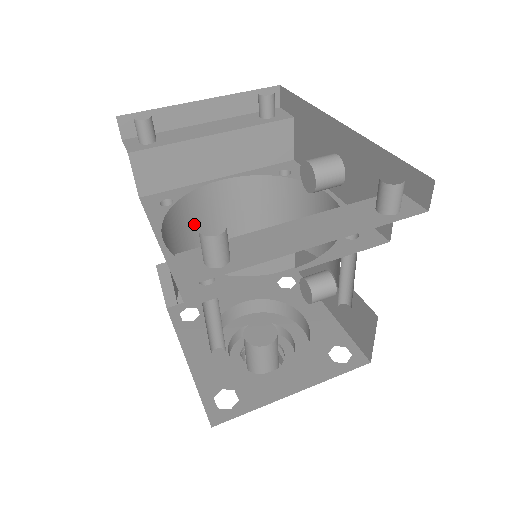
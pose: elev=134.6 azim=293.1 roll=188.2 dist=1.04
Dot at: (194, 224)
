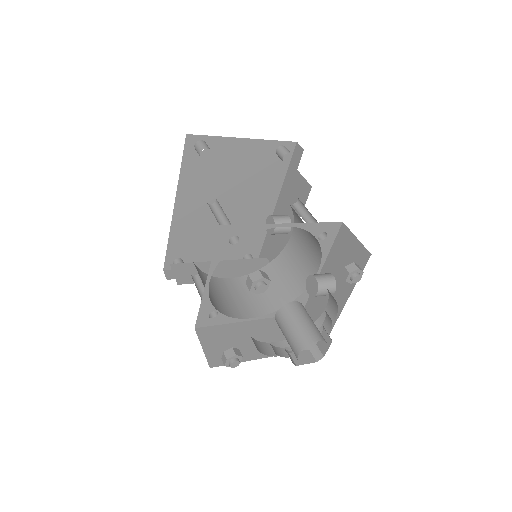
Dot at: (217, 293)
